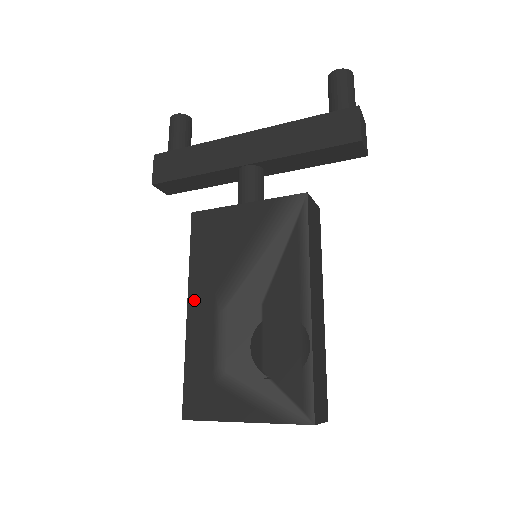
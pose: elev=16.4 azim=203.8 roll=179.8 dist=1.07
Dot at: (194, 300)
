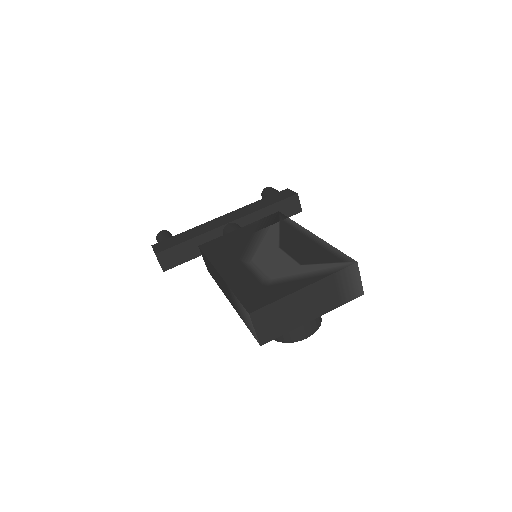
Dot at: (223, 269)
